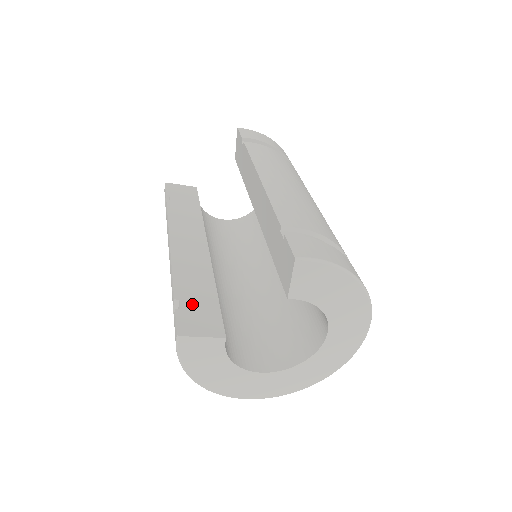
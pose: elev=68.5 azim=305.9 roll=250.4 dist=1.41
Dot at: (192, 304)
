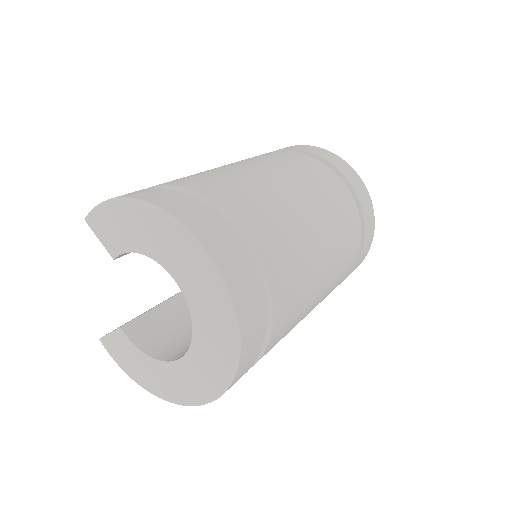
Dot at: occluded
